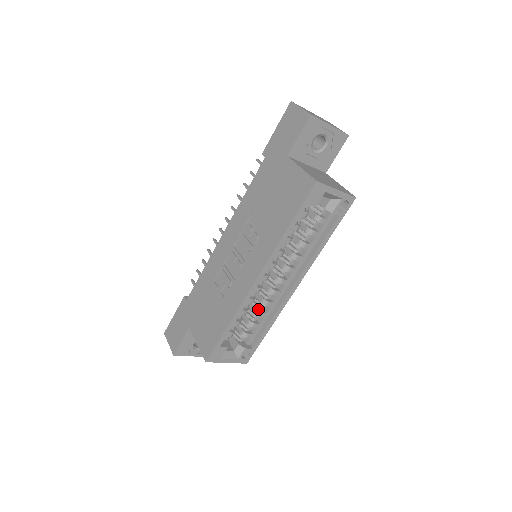
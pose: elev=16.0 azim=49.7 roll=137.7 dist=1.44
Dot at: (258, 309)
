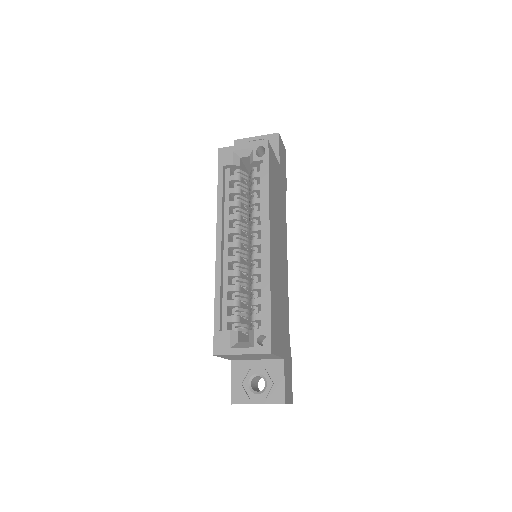
Dot at: (252, 284)
